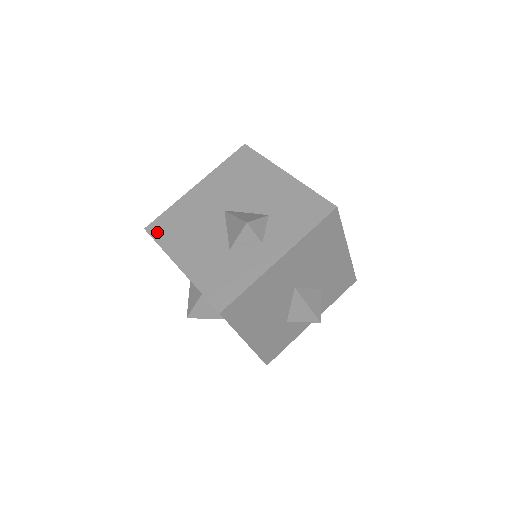
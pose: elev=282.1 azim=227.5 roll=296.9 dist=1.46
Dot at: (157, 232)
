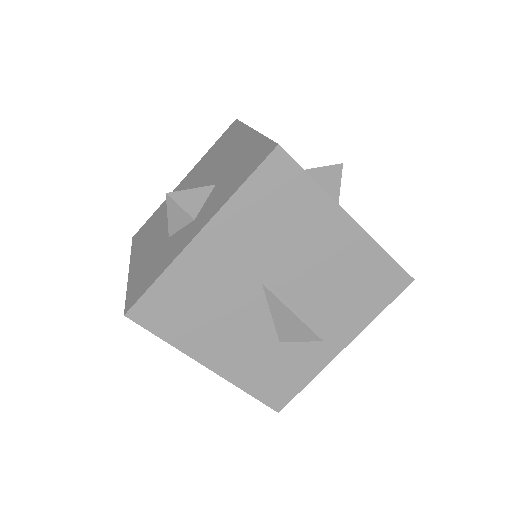
Dot at: (153, 321)
